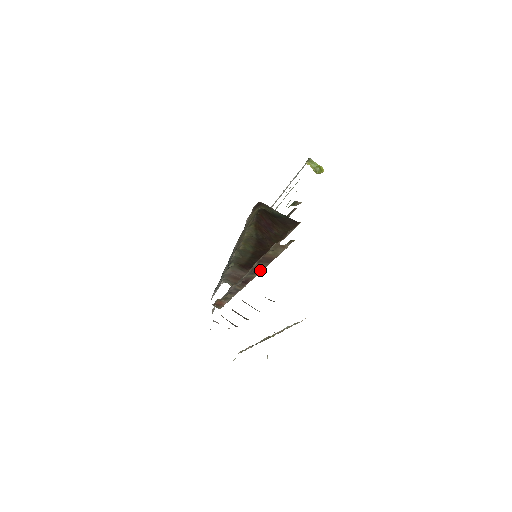
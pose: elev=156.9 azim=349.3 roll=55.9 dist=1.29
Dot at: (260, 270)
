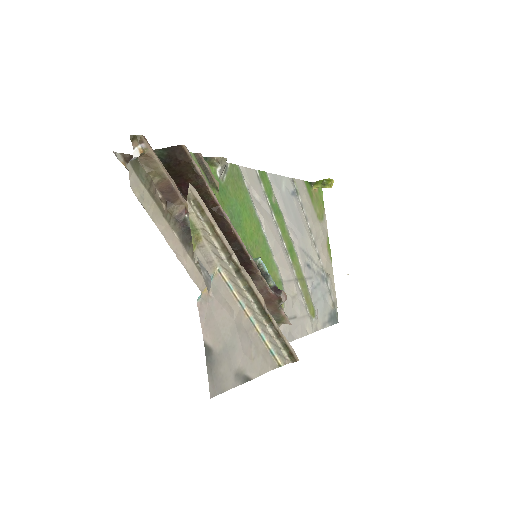
Dot at: occluded
